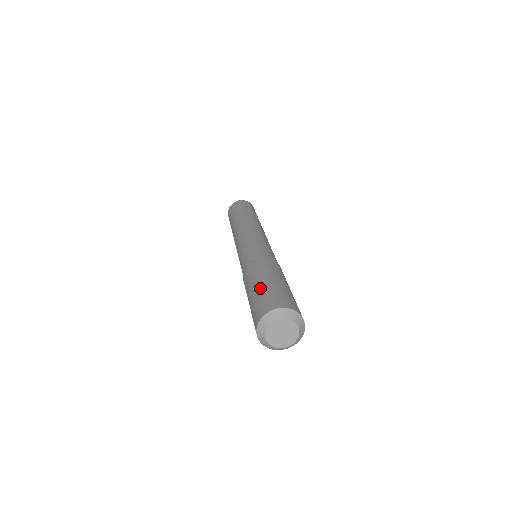
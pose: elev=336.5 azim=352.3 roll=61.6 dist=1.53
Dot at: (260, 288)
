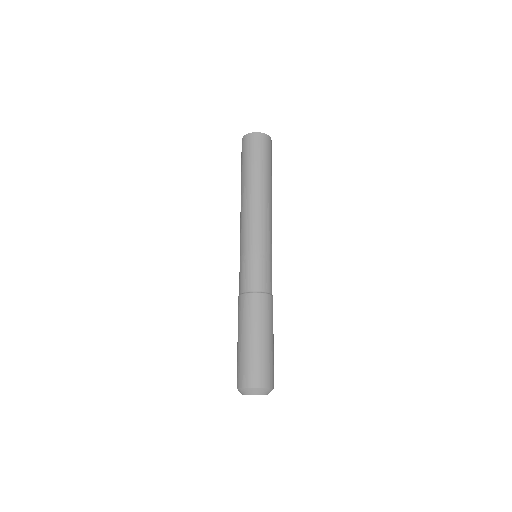
Dot at: (263, 348)
